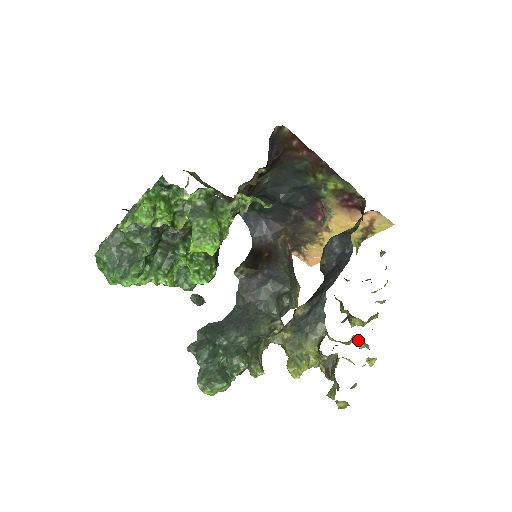
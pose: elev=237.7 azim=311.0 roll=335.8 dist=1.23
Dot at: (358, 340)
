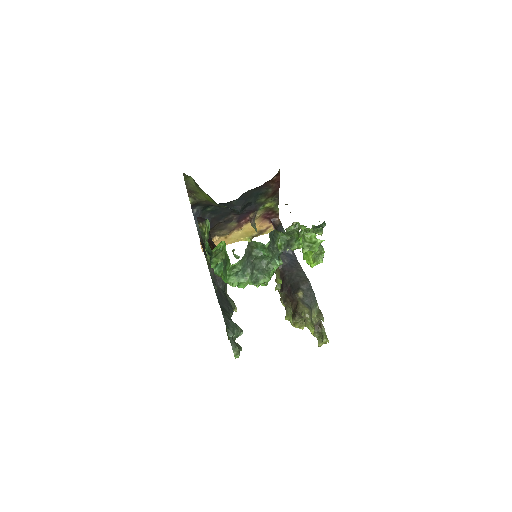
Dot at: occluded
